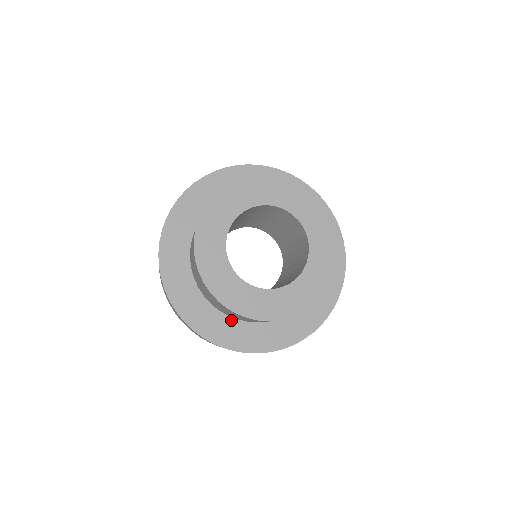
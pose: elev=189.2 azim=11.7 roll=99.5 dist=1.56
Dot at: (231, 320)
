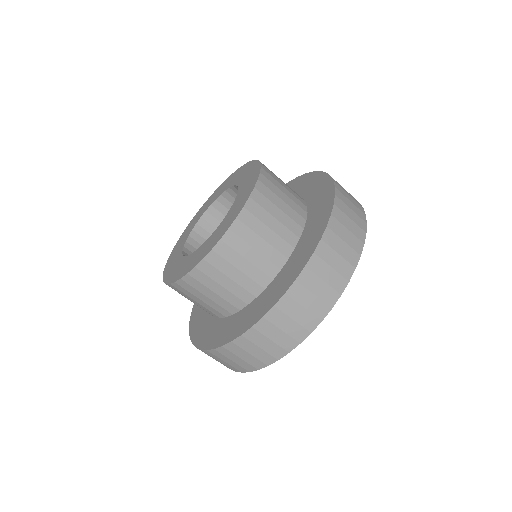
Dot at: (286, 266)
